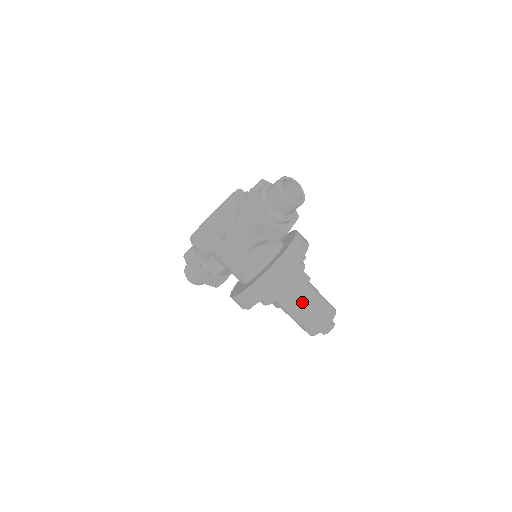
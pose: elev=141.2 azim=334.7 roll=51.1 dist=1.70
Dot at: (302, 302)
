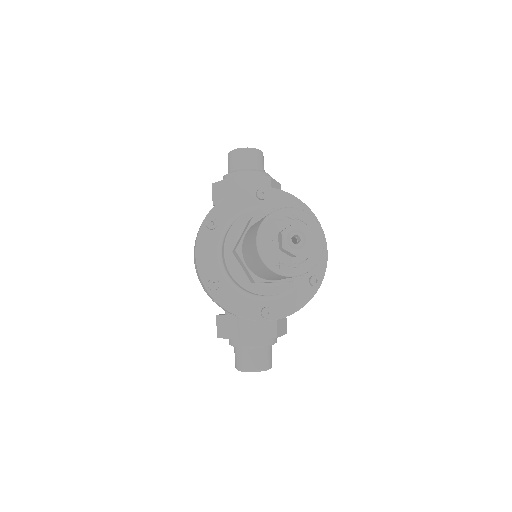
Dot at: occluded
